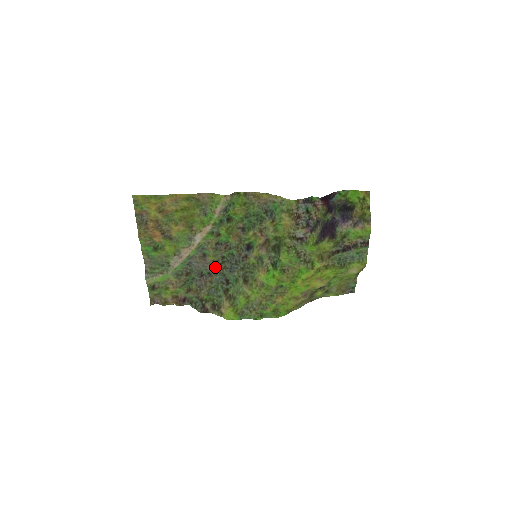
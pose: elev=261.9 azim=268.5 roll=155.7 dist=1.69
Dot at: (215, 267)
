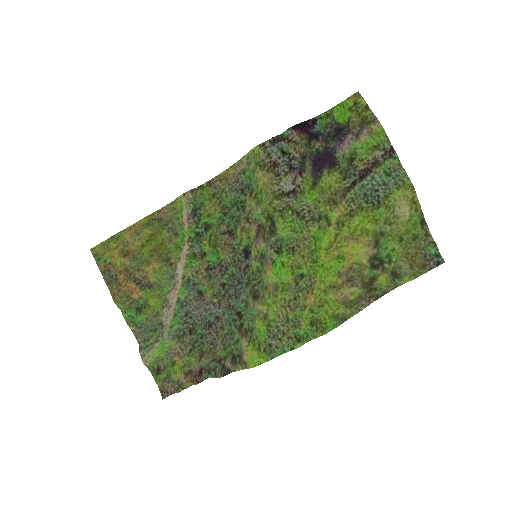
Dot at: (219, 304)
